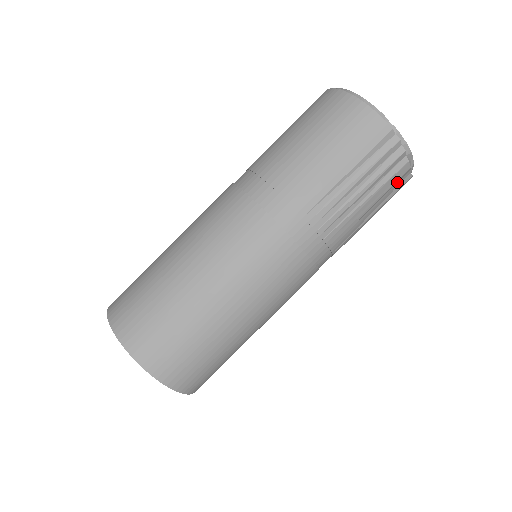
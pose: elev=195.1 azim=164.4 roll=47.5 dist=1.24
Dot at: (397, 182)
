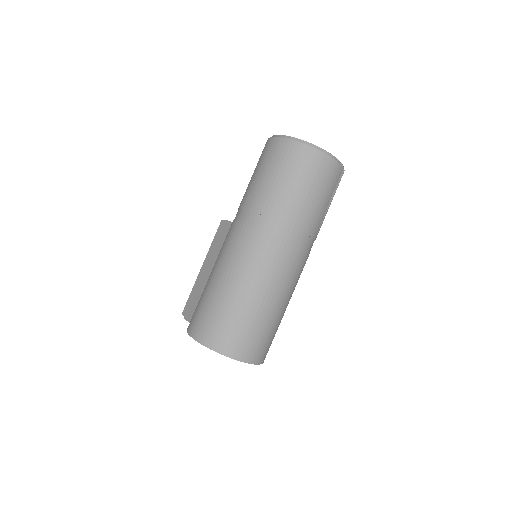
Dot at: occluded
